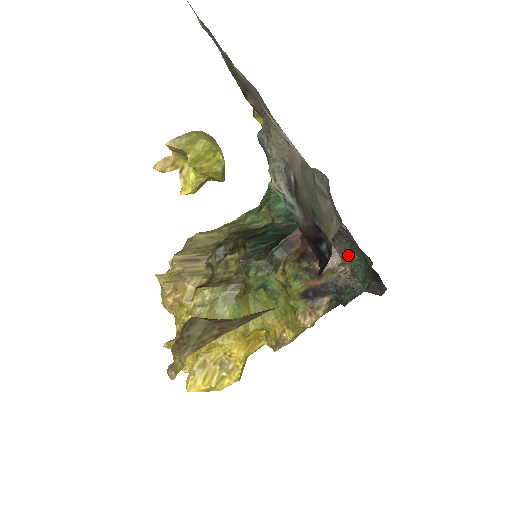
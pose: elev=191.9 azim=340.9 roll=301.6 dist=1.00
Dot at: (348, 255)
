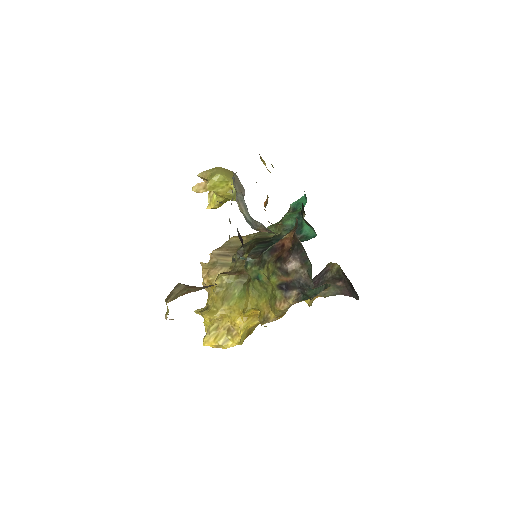
Dot at: (305, 261)
